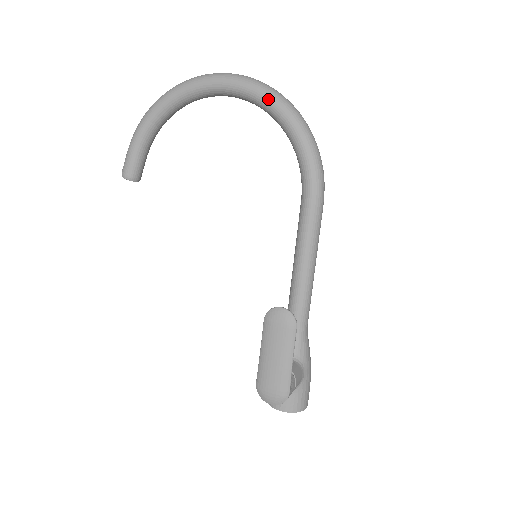
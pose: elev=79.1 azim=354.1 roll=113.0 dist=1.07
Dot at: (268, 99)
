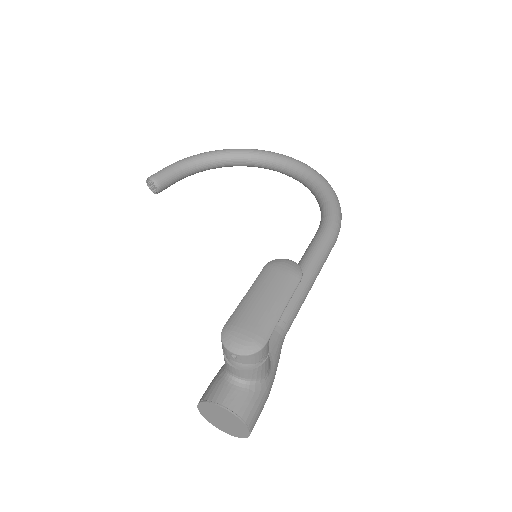
Dot at: (311, 170)
